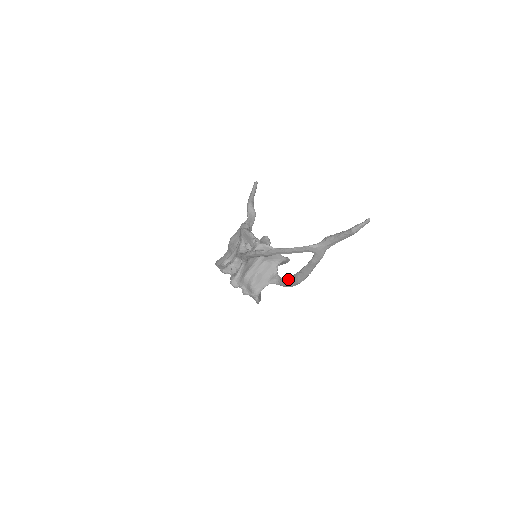
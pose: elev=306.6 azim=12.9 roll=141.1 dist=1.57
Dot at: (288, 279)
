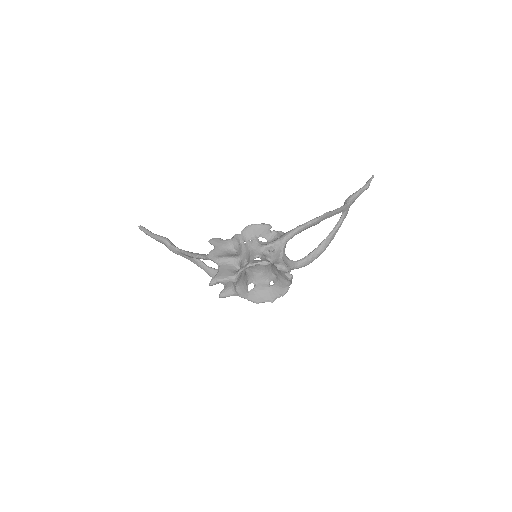
Dot at: (312, 253)
